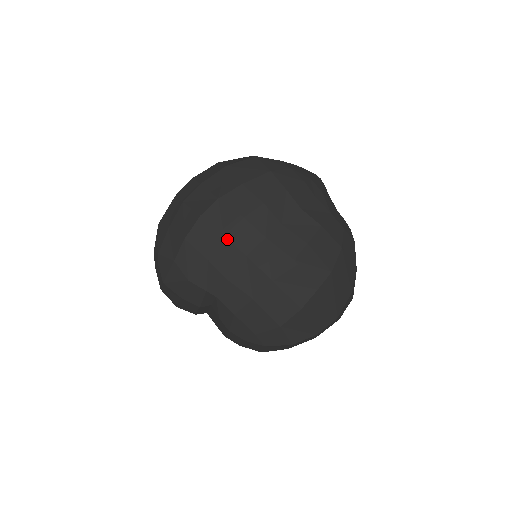
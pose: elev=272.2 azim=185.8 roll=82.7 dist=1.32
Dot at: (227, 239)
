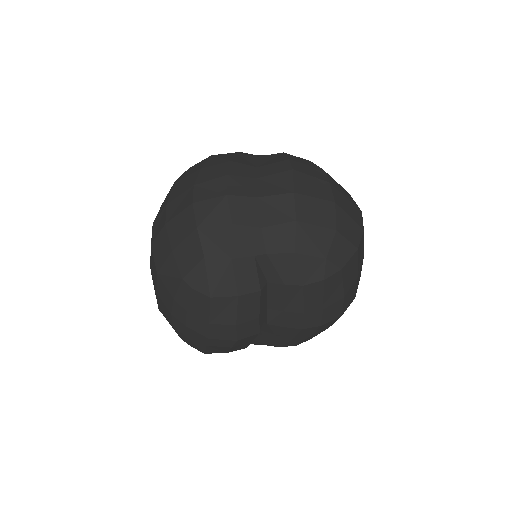
Dot at: (231, 195)
